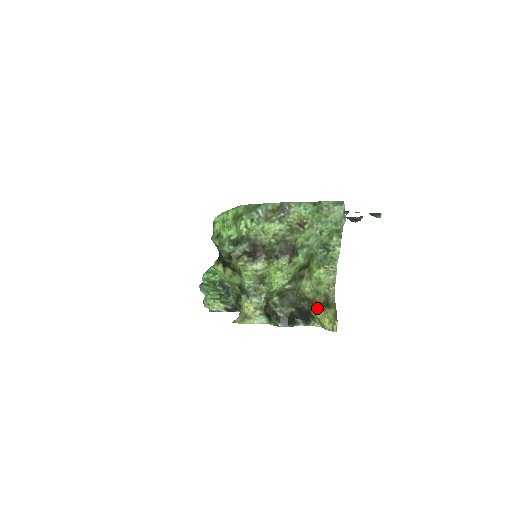
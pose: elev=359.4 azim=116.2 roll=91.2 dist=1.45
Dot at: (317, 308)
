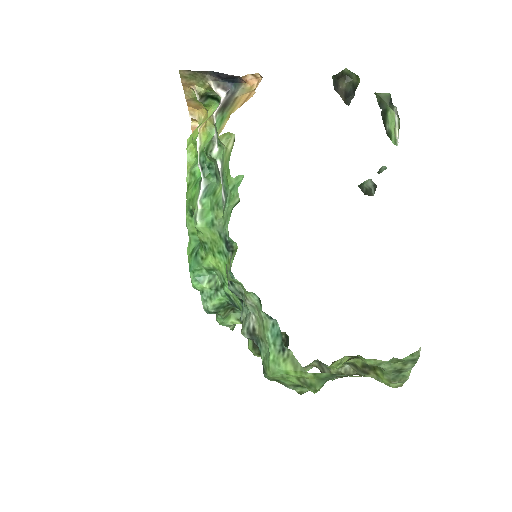
Dot at: occluded
